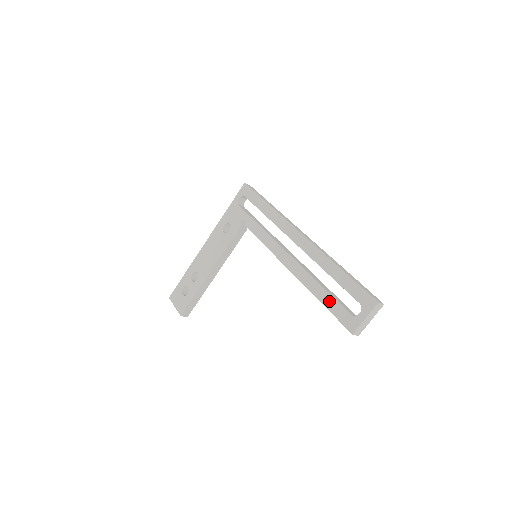
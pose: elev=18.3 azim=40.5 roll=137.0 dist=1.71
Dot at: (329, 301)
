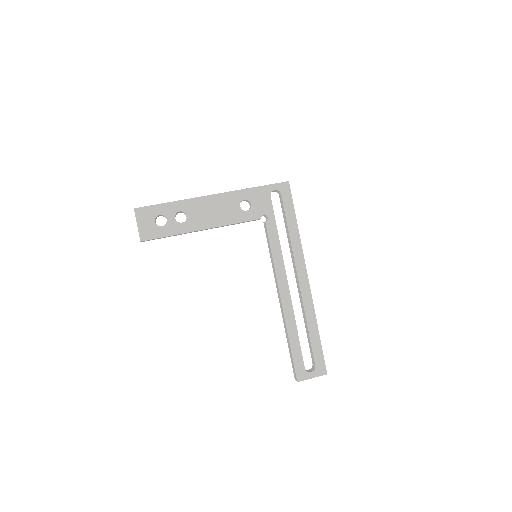
Dot at: (296, 348)
